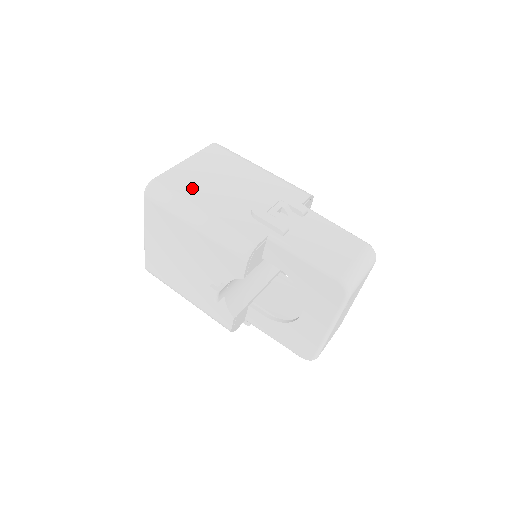
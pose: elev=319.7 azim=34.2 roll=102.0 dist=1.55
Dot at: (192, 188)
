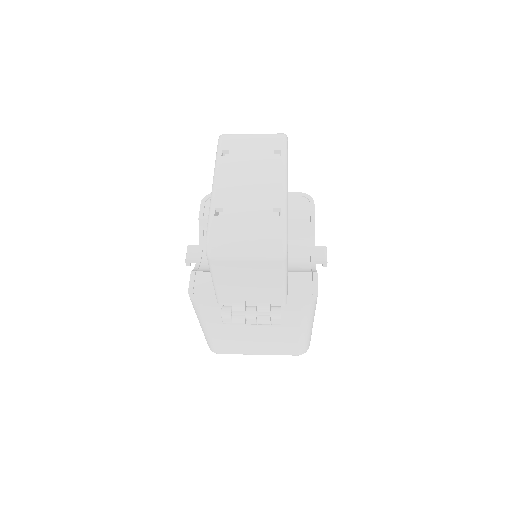
Dot at: occluded
